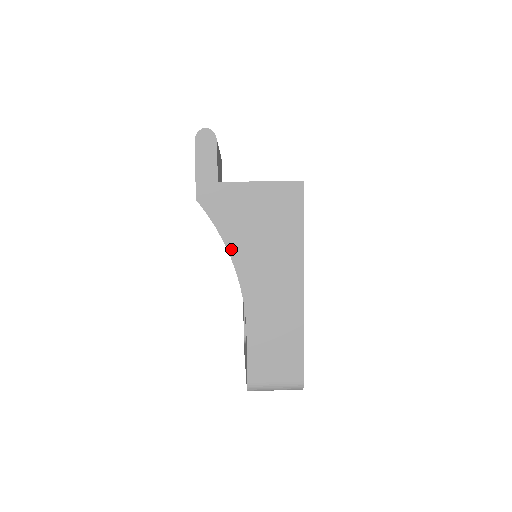
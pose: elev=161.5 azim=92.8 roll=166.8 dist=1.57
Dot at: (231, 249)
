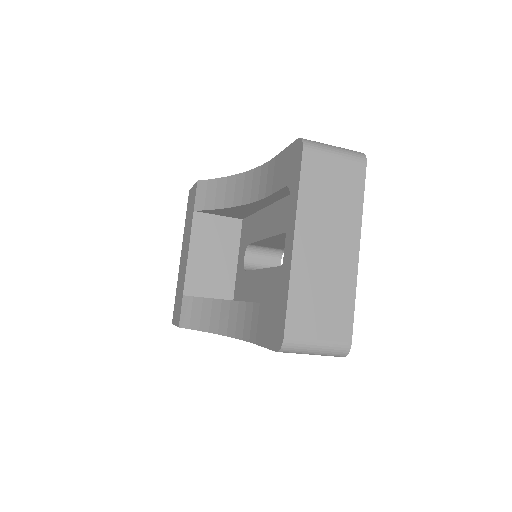
Dot at: occluded
